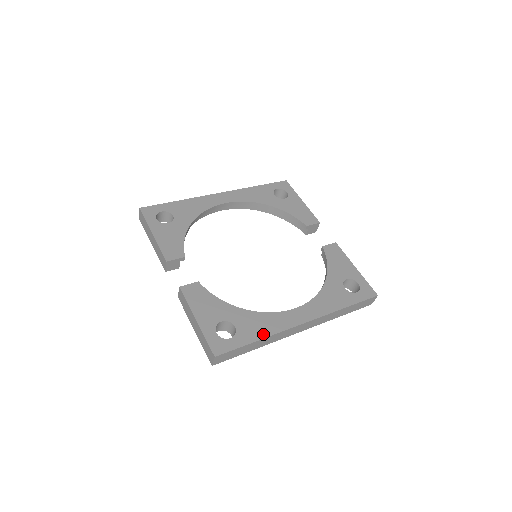
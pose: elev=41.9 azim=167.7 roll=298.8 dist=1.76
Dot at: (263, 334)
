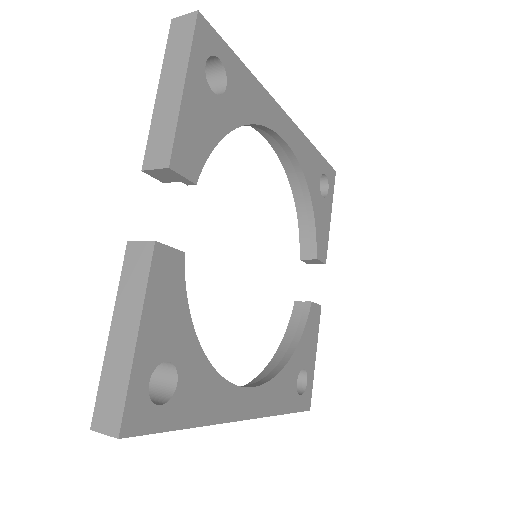
Dot at: (199, 418)
